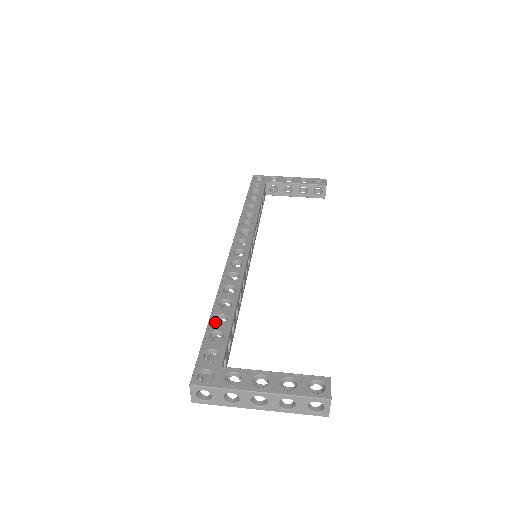
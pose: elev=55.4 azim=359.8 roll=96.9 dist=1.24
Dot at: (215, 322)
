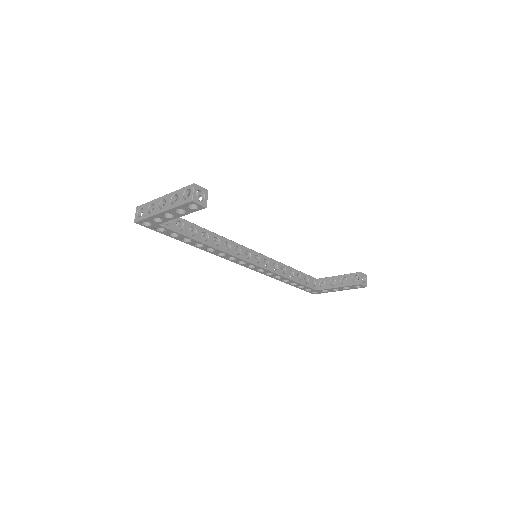
Dot at: occluded
